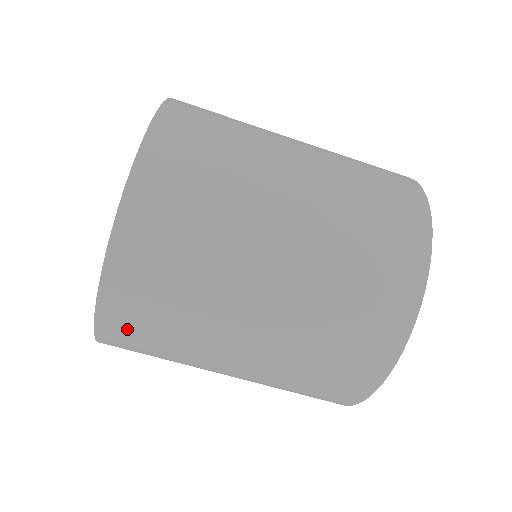
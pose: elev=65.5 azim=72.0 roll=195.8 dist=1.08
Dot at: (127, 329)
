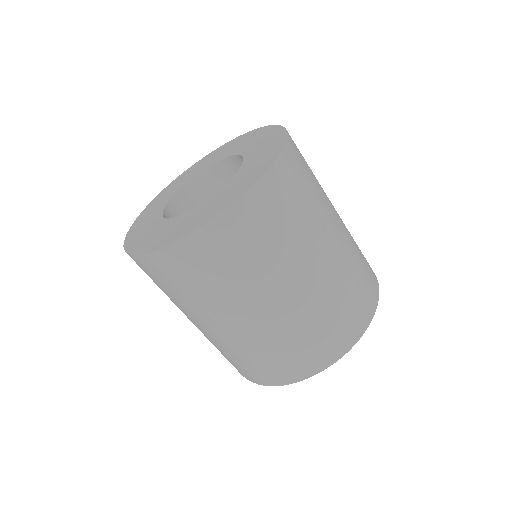
Dot at: (177, 266)
